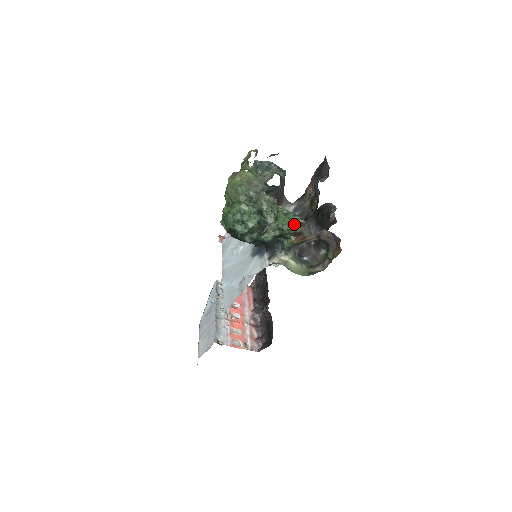
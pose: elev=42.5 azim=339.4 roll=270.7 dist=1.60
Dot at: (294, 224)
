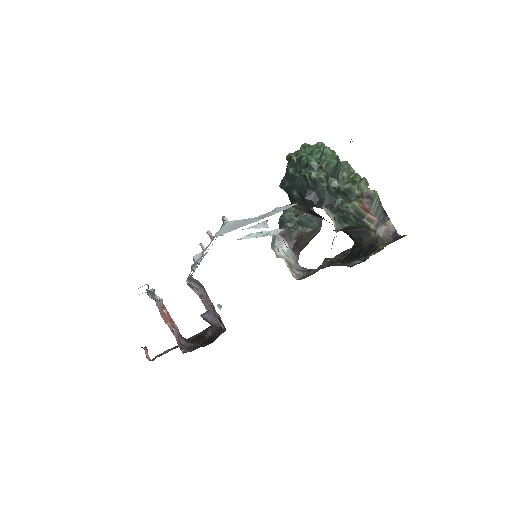
Dot at: occluded
